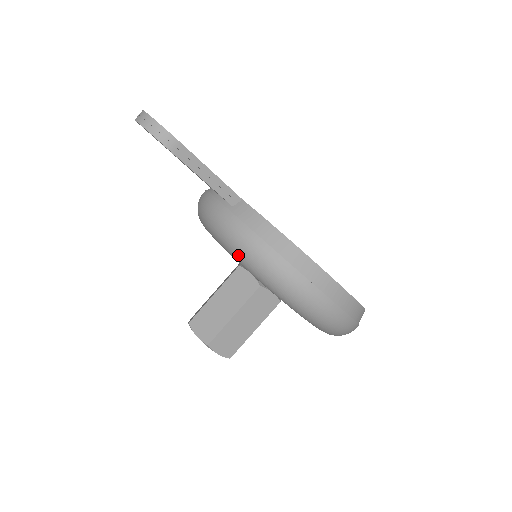
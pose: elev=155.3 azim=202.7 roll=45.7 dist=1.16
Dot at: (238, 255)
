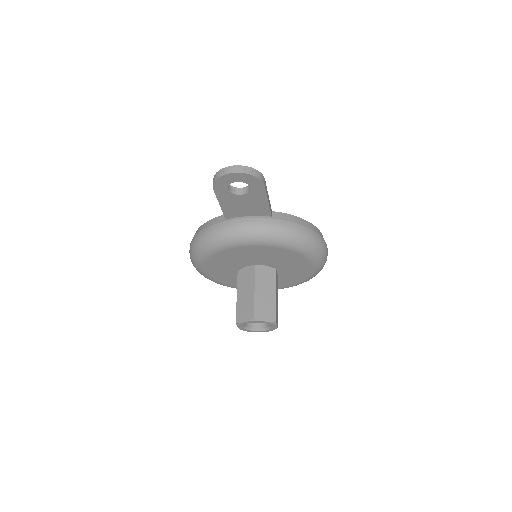
Dot at: (292, 242)
